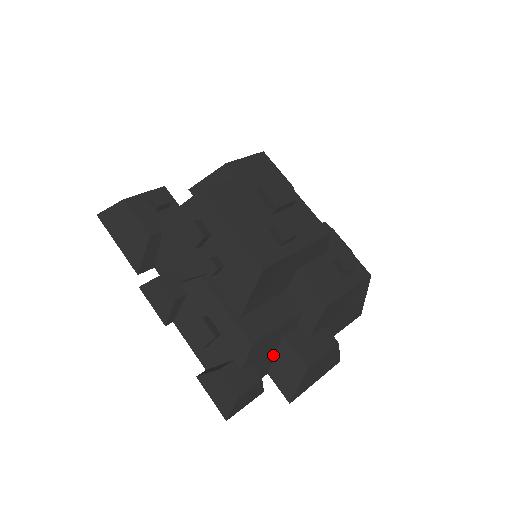
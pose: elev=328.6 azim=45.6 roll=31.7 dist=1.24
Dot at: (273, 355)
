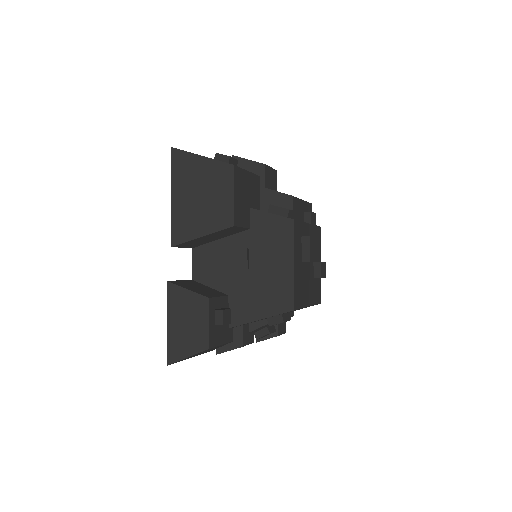
Dot at: occluded
